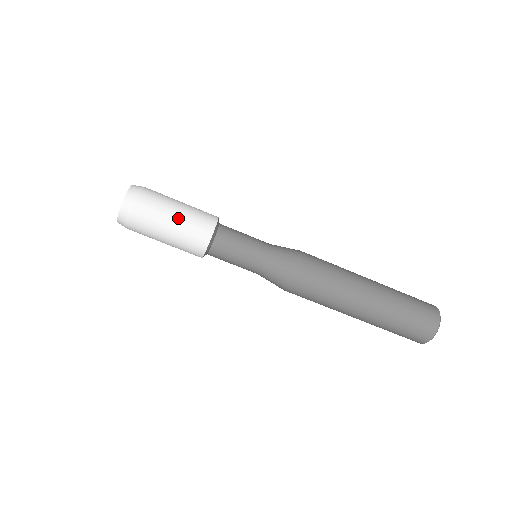
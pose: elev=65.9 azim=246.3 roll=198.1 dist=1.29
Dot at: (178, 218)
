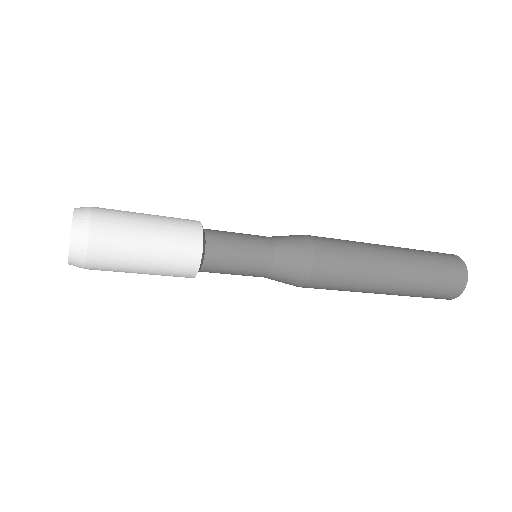
Dot at: occluded
